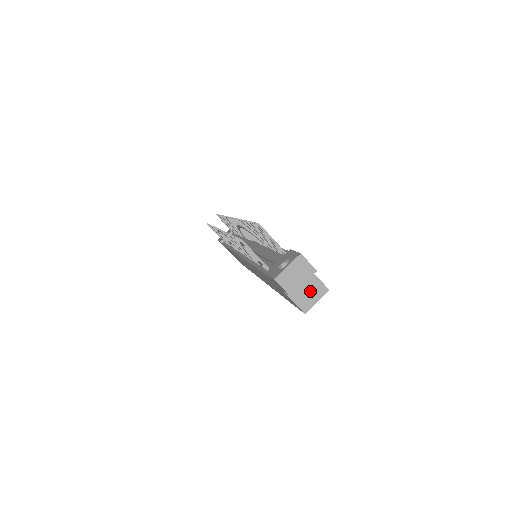
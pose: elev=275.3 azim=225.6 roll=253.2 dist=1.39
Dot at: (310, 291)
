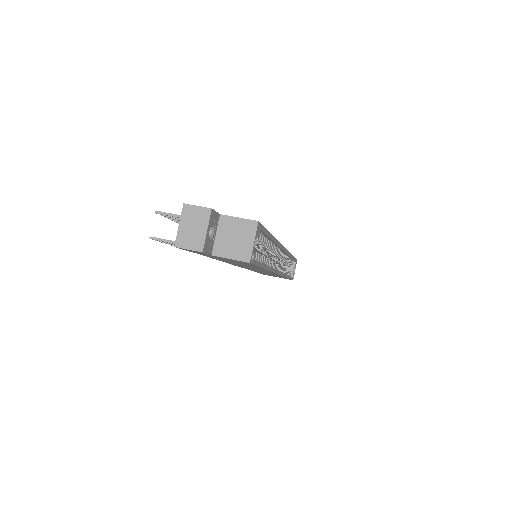
Dot at: (238, 236)
